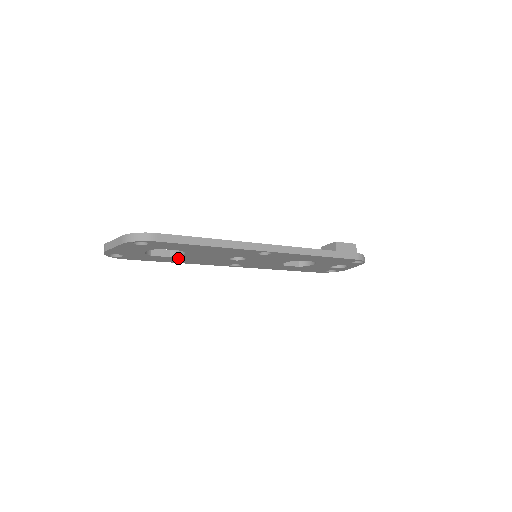
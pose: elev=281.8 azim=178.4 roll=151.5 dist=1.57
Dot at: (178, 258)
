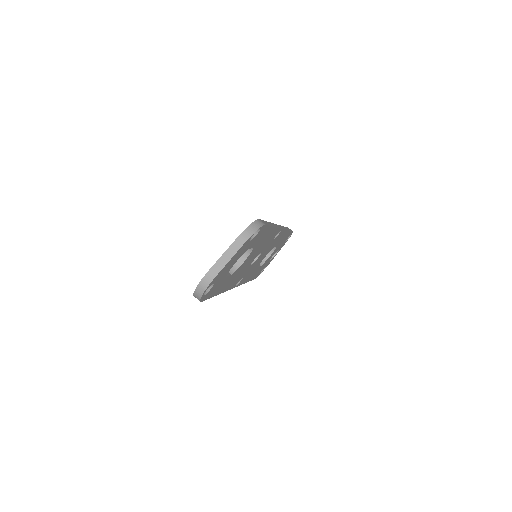
Dot at: (231, 277)
